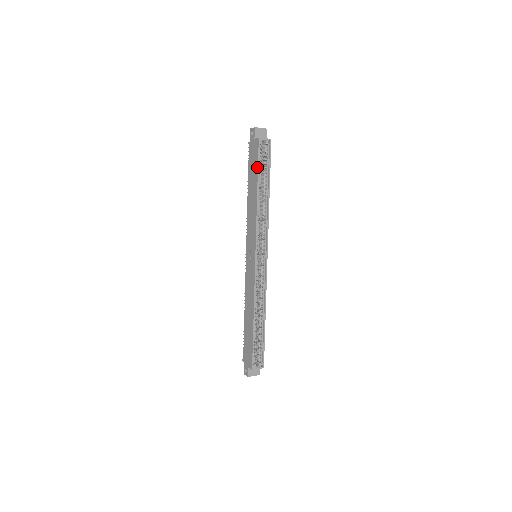
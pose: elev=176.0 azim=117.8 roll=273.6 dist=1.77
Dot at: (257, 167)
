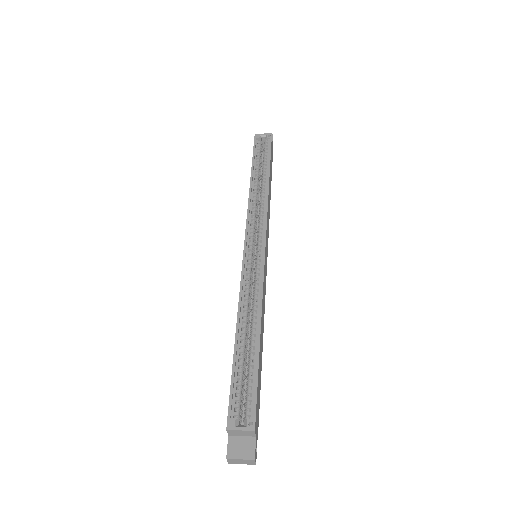
Dot at: (252, 157)
